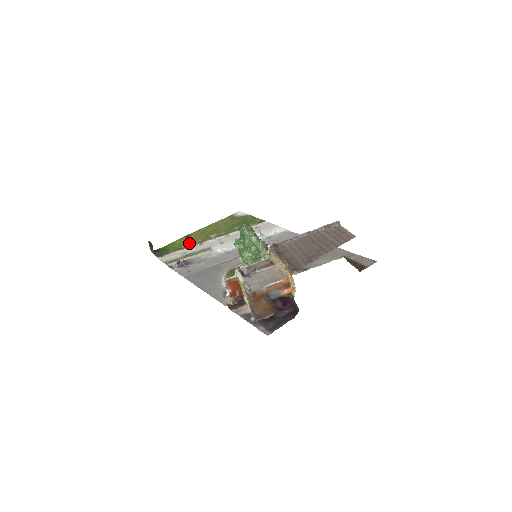
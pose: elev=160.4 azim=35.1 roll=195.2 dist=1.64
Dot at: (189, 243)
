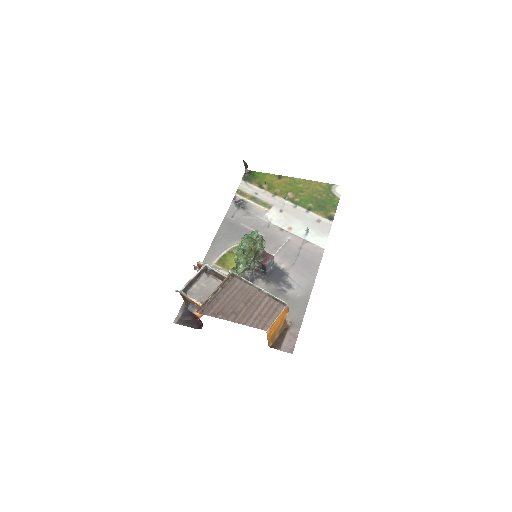
Dot at: (271, 186)
